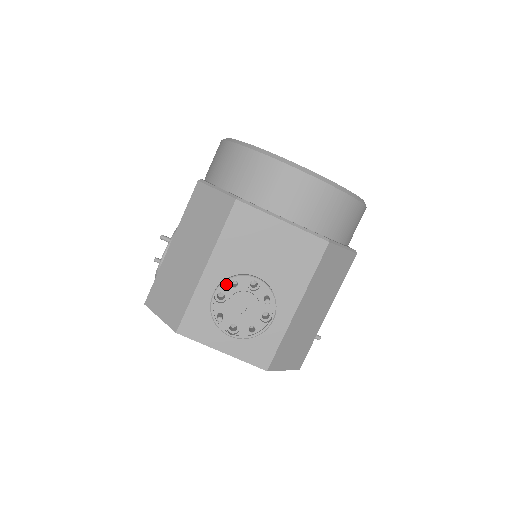
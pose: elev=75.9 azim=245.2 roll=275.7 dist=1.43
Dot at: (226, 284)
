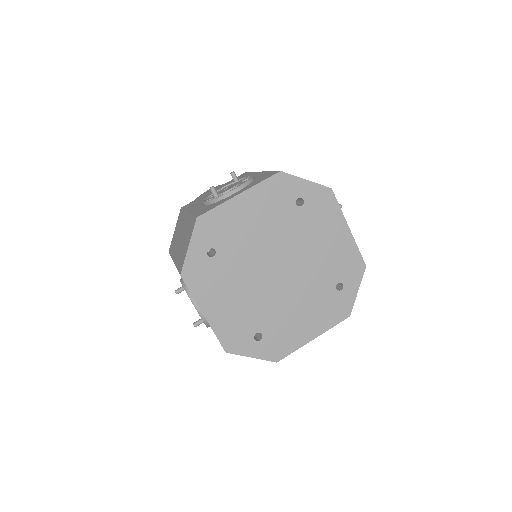
Dot at: (206, 200)
